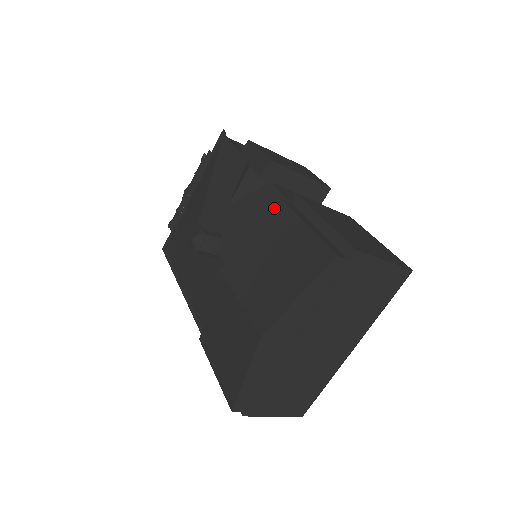
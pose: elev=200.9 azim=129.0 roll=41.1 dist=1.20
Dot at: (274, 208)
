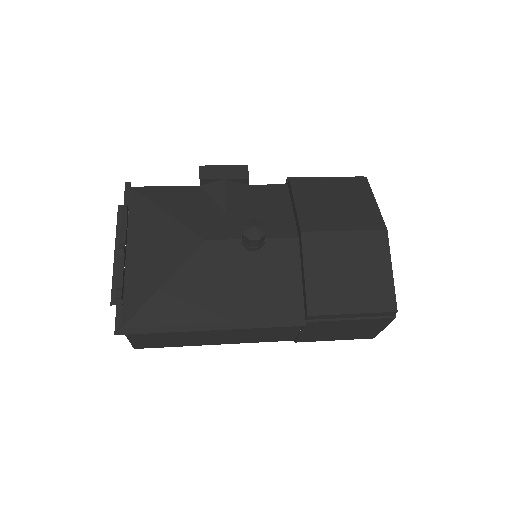
Dot at: (290, 184)
